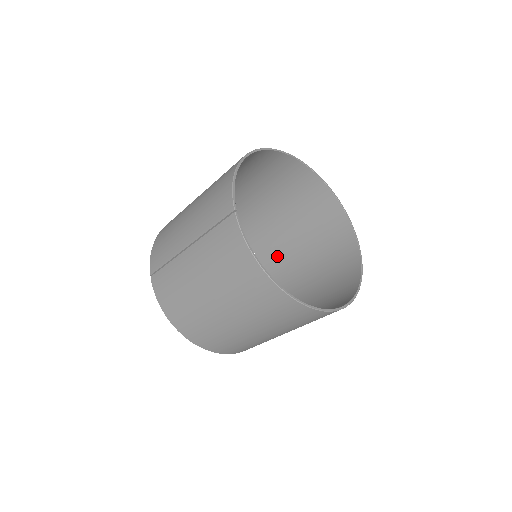
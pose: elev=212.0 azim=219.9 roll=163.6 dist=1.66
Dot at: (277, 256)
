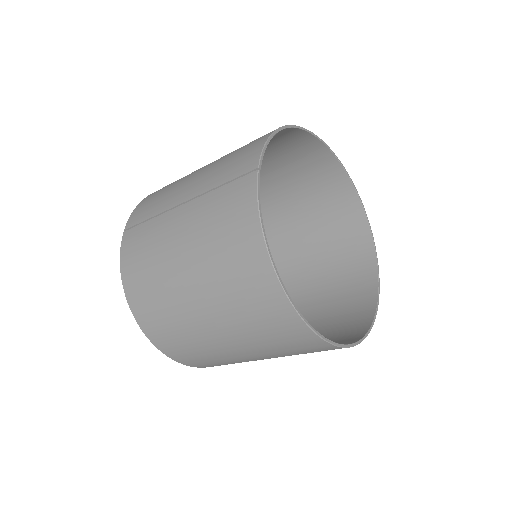
Dot at: occluded
